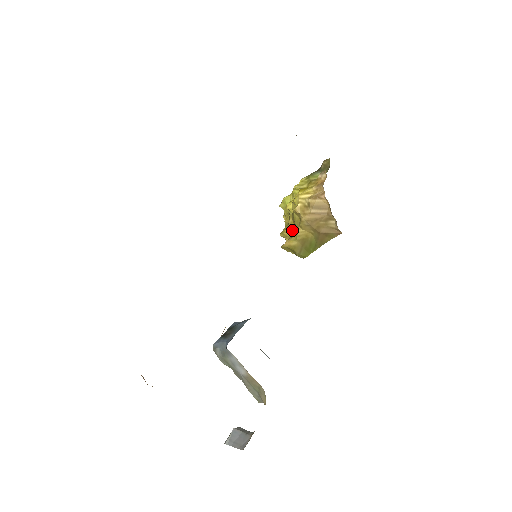
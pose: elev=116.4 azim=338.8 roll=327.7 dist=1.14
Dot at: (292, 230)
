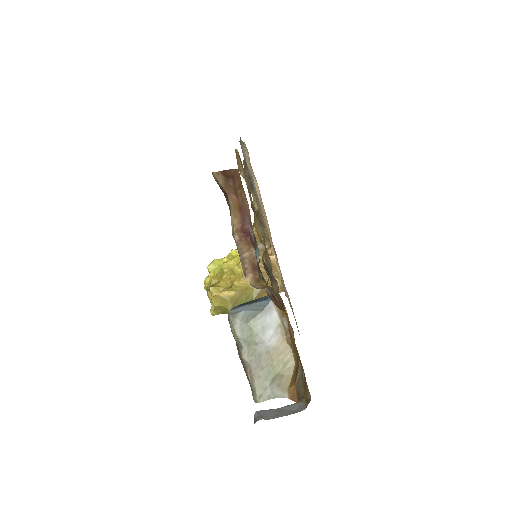
Dot at: (225, 285)
